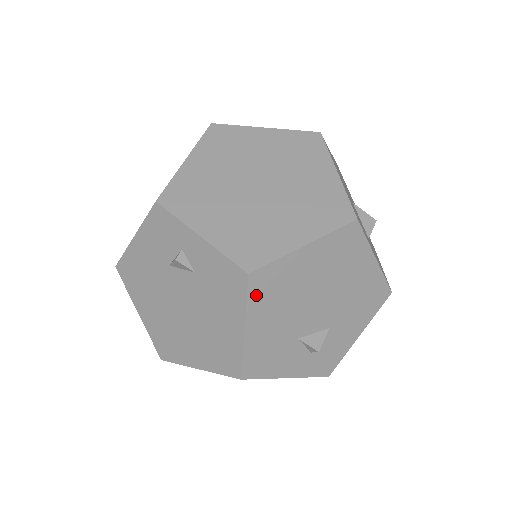
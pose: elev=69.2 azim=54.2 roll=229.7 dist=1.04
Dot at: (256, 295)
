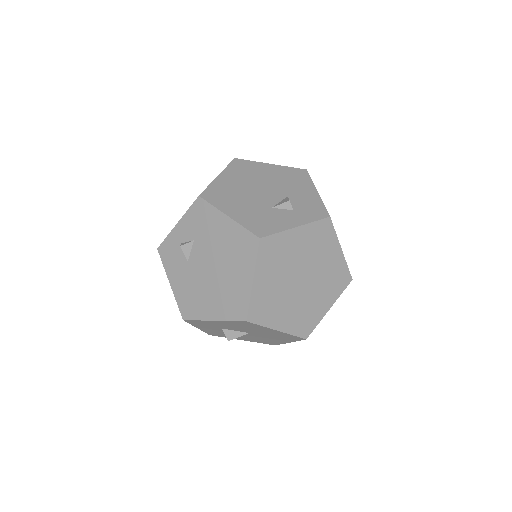
Dot at: (215, 201)
